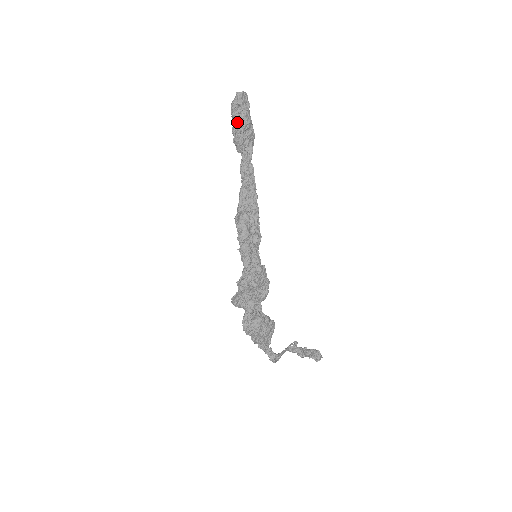
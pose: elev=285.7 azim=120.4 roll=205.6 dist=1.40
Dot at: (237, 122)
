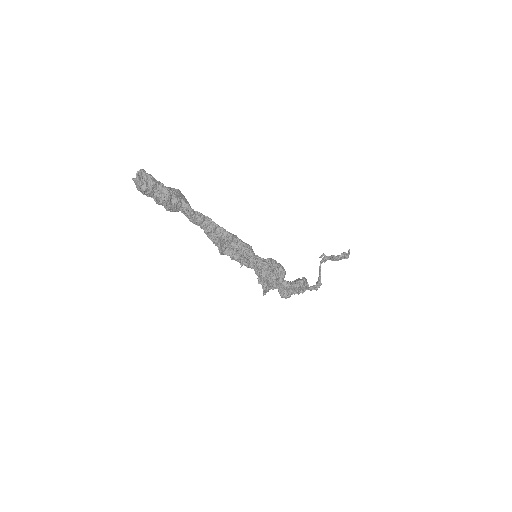
Dot at: (157, 200)
